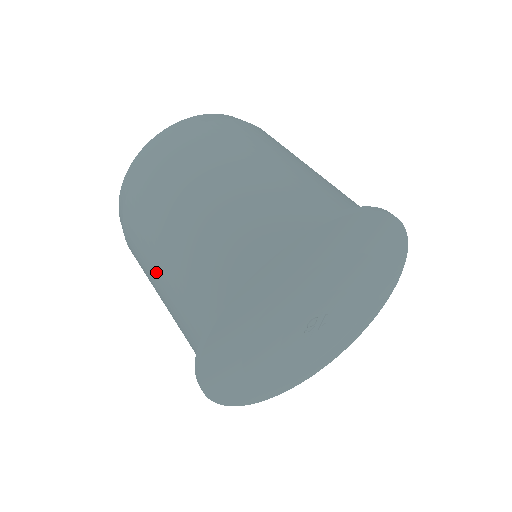
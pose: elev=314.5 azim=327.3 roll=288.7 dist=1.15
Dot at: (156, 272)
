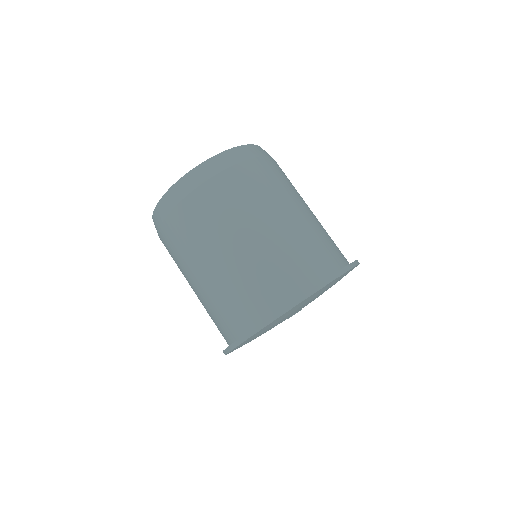
Dot at: (191, 283)
